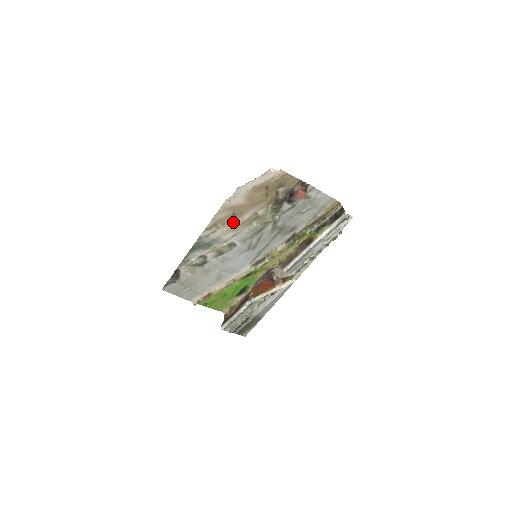
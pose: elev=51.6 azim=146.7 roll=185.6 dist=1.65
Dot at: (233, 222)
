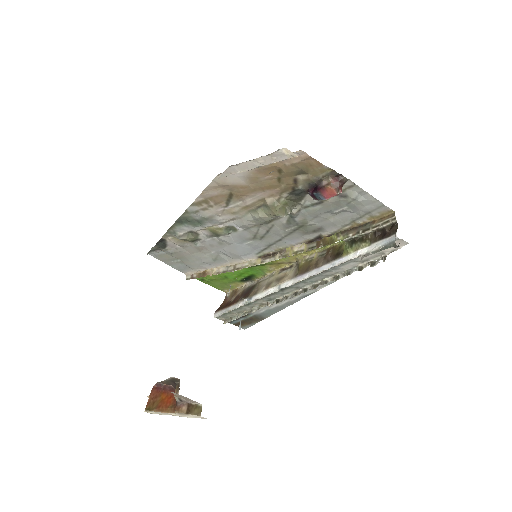
Dot at: (230, 203)
